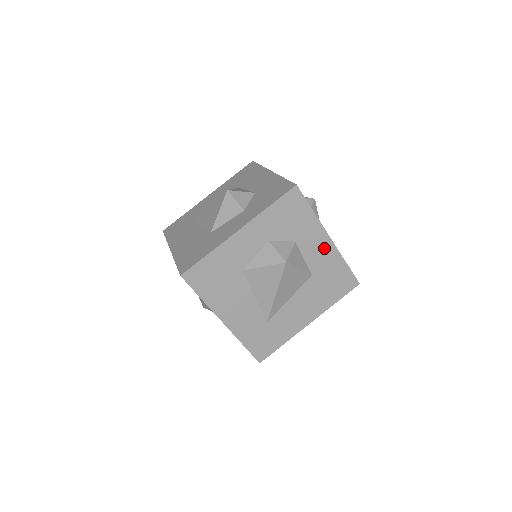
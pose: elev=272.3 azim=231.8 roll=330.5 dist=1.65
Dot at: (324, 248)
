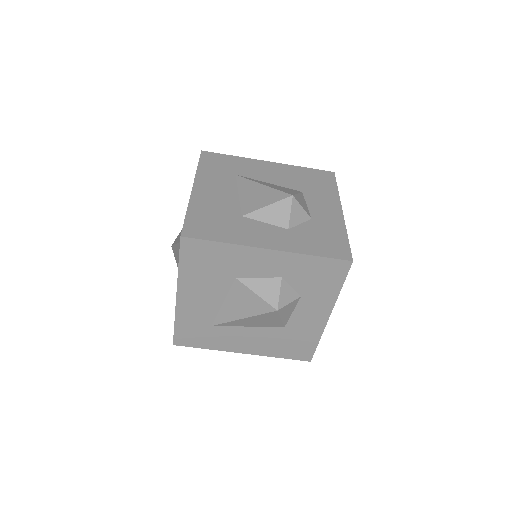
Dot at: (316, 319)
